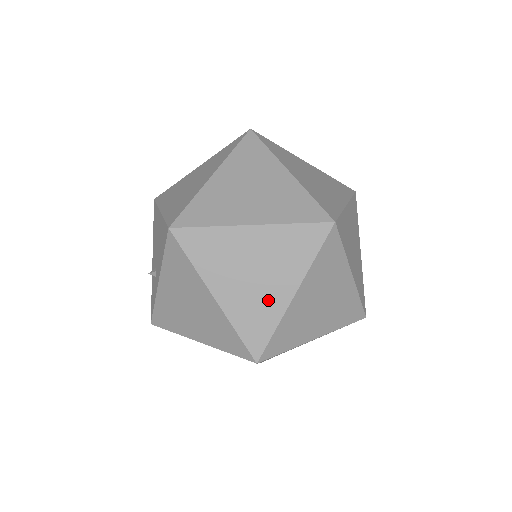
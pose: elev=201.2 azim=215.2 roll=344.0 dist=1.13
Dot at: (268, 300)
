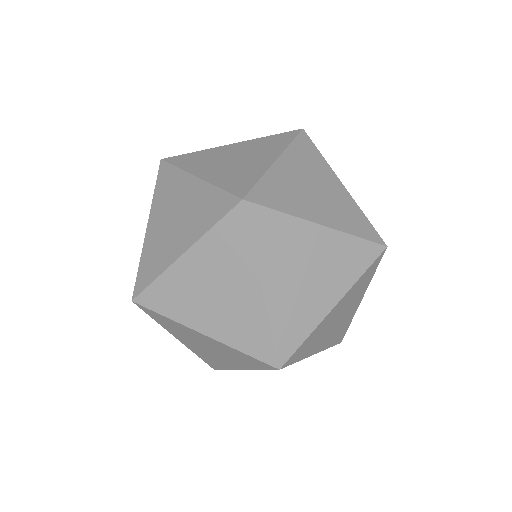
Dot at: occluded
